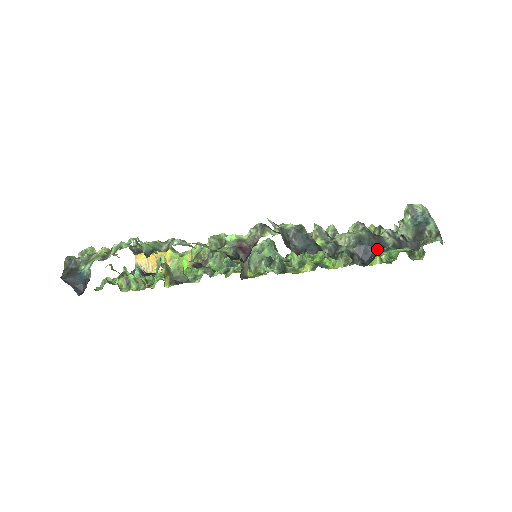
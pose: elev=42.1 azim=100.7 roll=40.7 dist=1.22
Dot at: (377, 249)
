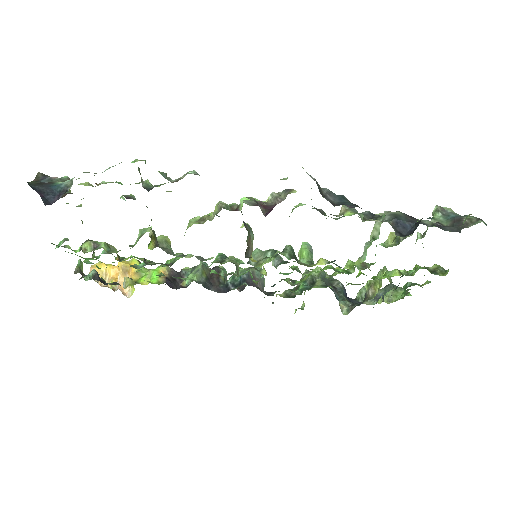
Dot at: occluded
